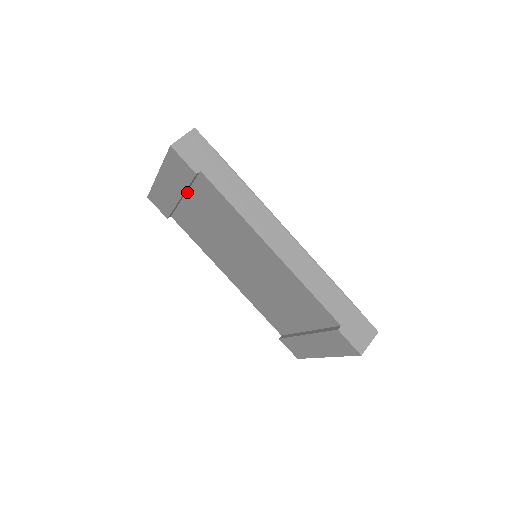
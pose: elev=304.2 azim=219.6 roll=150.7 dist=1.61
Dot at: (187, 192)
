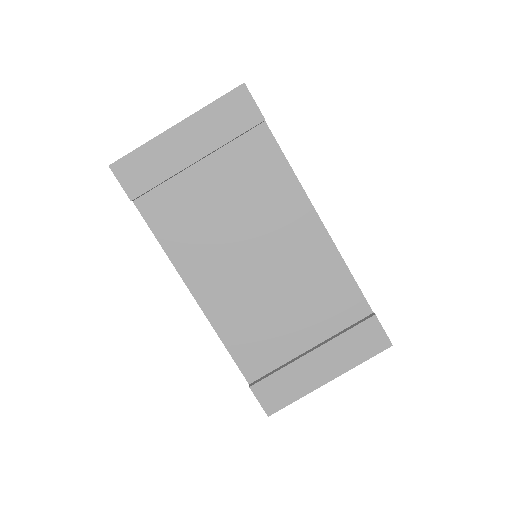
Dot at: (212, 153)
